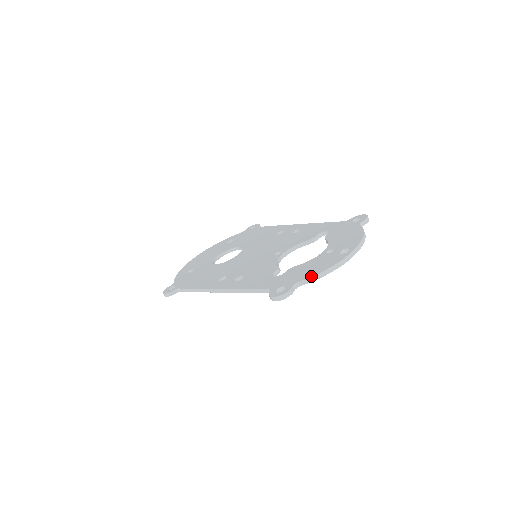
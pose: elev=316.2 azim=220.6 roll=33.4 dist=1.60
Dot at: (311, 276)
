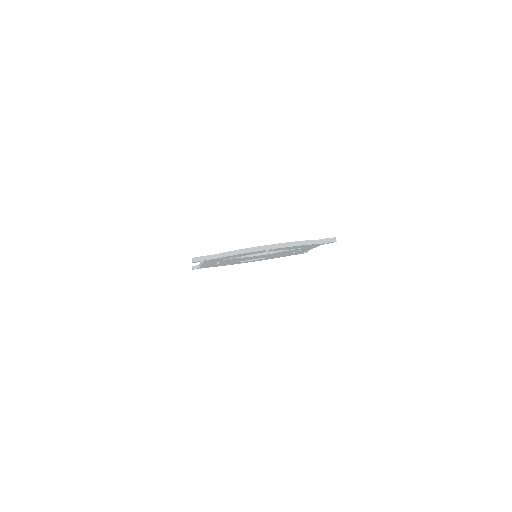
Dot at: (224, 252)
